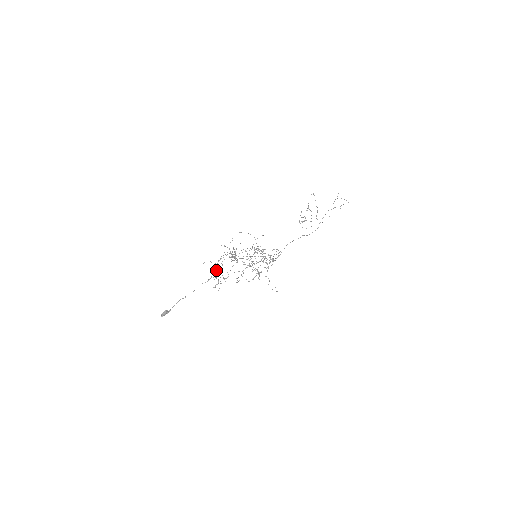
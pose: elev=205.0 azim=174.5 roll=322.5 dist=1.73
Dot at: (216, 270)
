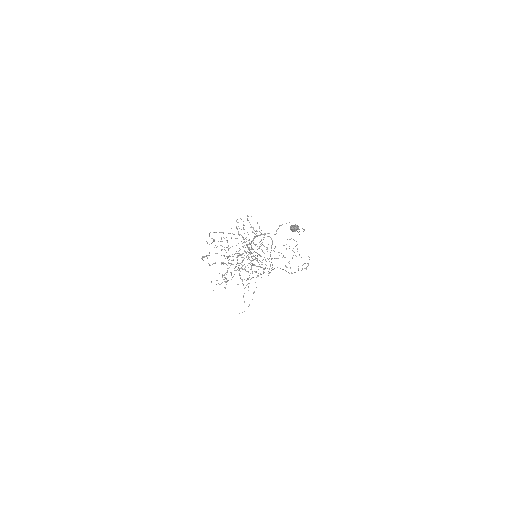
Dot at: (214, 239)
